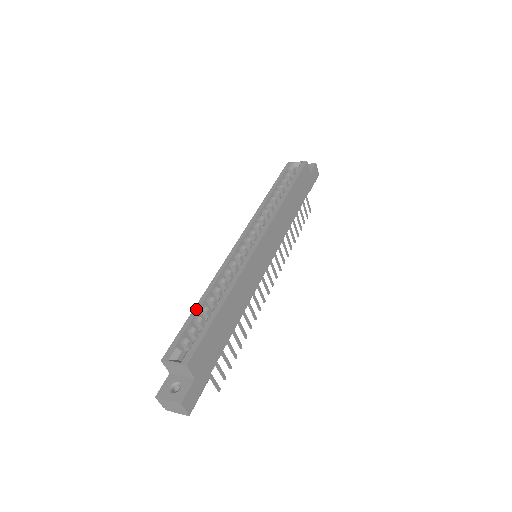
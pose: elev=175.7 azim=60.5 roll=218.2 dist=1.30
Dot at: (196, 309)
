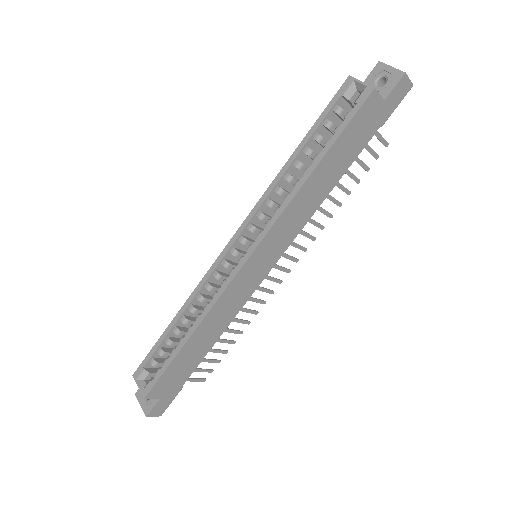
Dot at: (168, 330)
